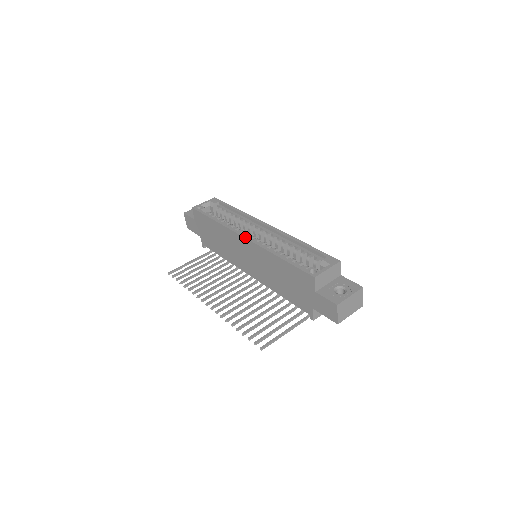
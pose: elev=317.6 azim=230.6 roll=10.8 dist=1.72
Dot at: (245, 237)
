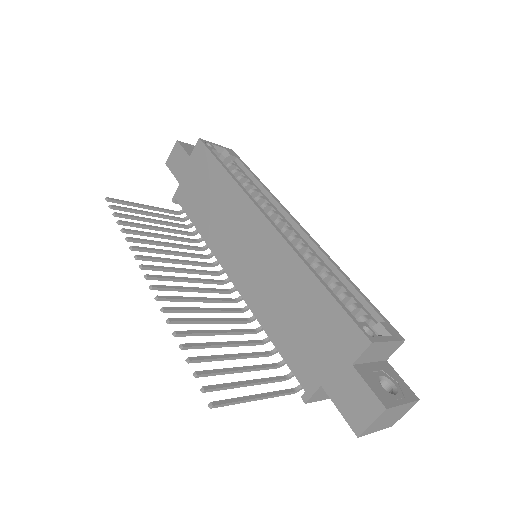
Dot at: (269, 219)
